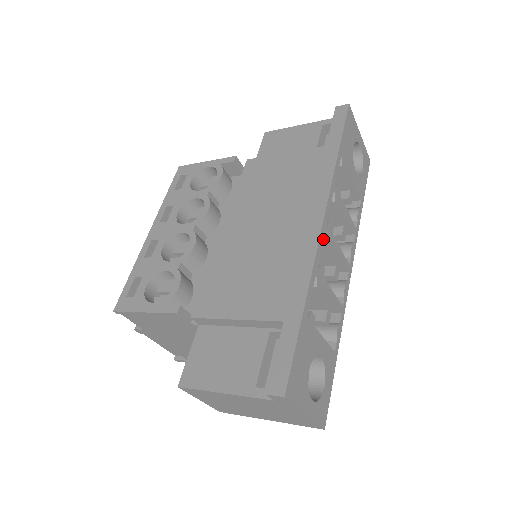
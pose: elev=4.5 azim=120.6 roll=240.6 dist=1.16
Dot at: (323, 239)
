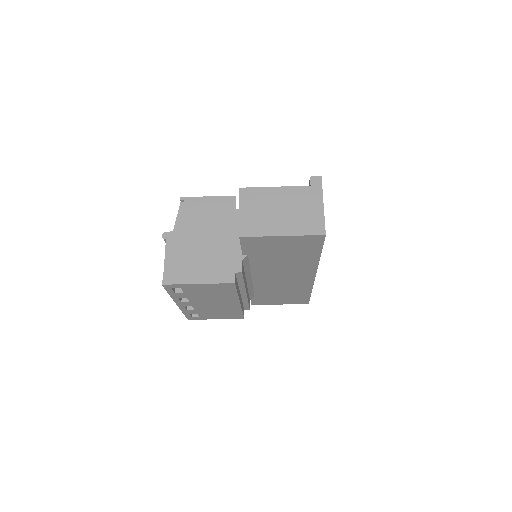
Dot at: occluded
